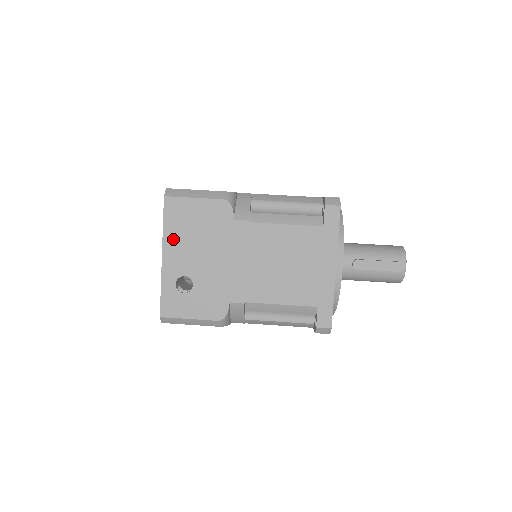
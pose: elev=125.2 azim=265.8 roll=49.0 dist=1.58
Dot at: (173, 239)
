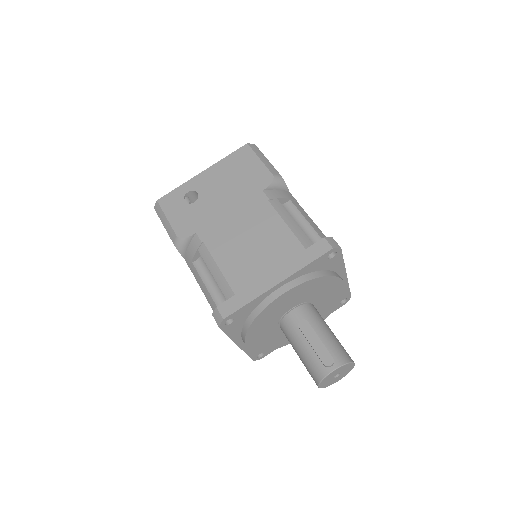
Dot at: (220, 168)
